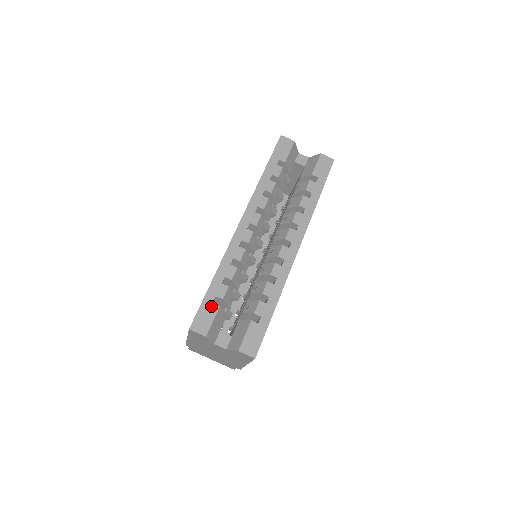
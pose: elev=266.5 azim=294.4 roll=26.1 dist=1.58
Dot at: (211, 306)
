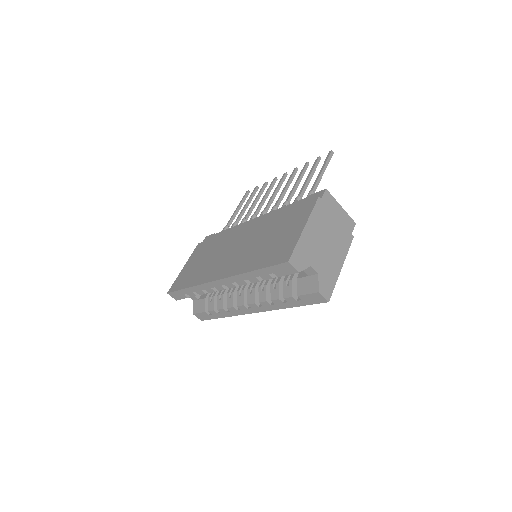
Dot at: (182, 295)
